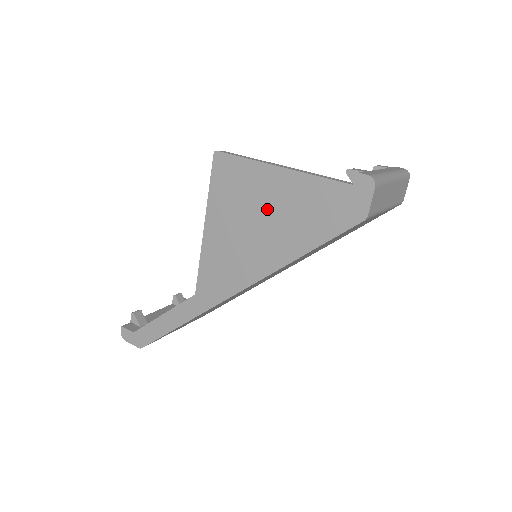
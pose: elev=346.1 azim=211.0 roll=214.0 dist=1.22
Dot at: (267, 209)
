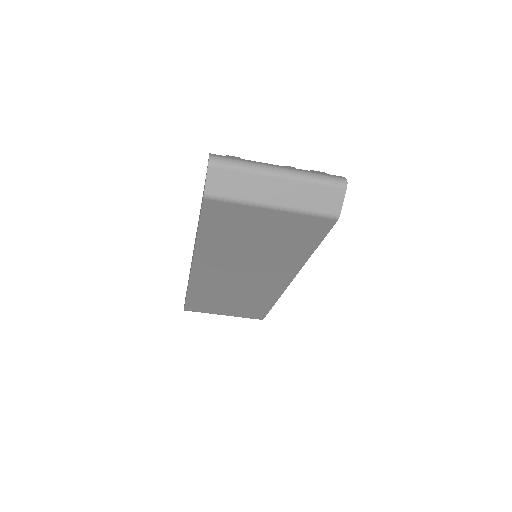
Dot at: occluded
